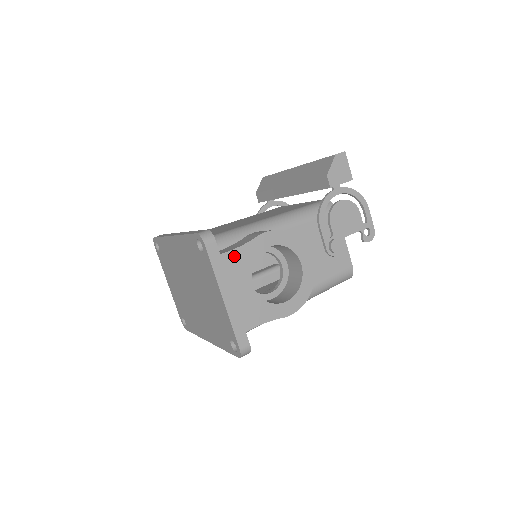
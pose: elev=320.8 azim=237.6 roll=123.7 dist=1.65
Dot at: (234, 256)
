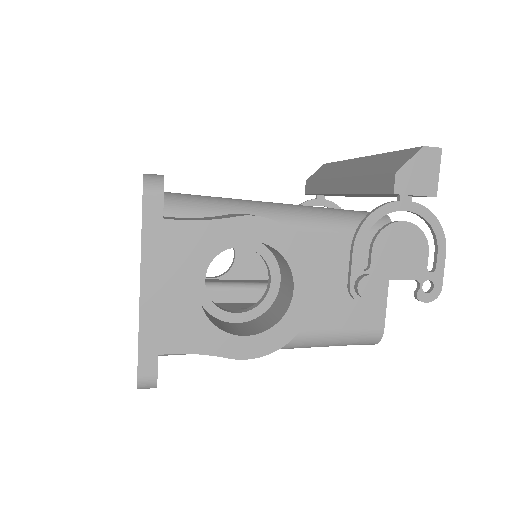
Dot at: (185, 231)
